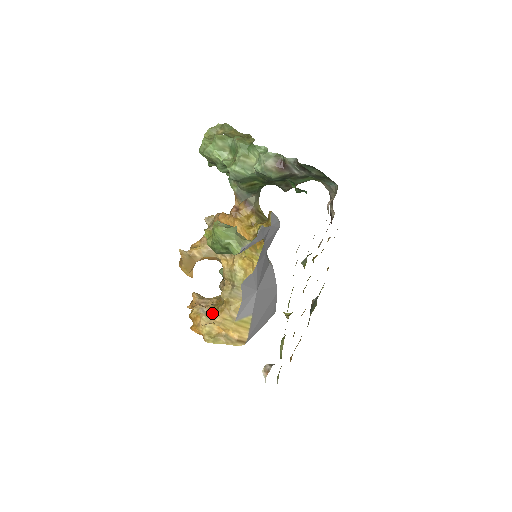
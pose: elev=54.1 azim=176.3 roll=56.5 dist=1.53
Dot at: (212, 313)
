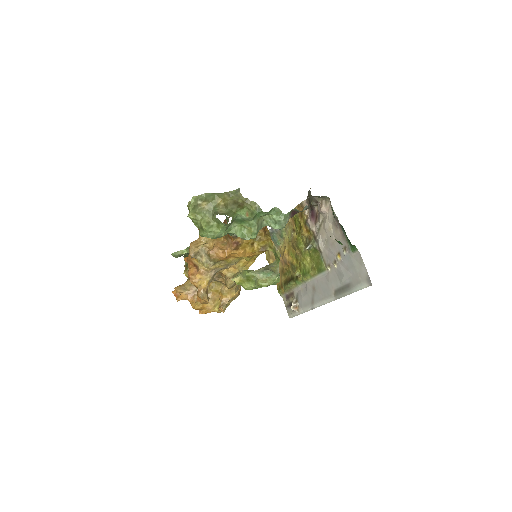
Dot at: (213, 295)
